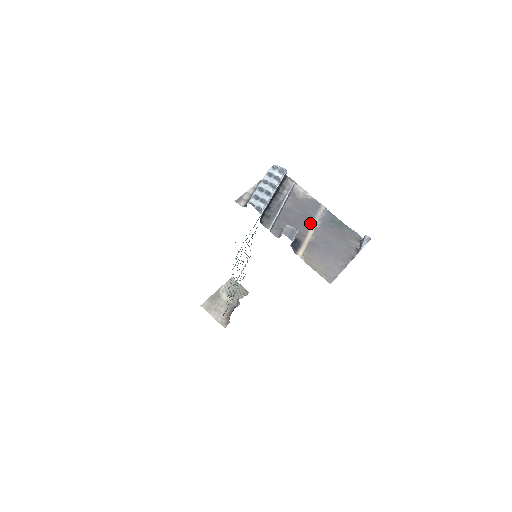
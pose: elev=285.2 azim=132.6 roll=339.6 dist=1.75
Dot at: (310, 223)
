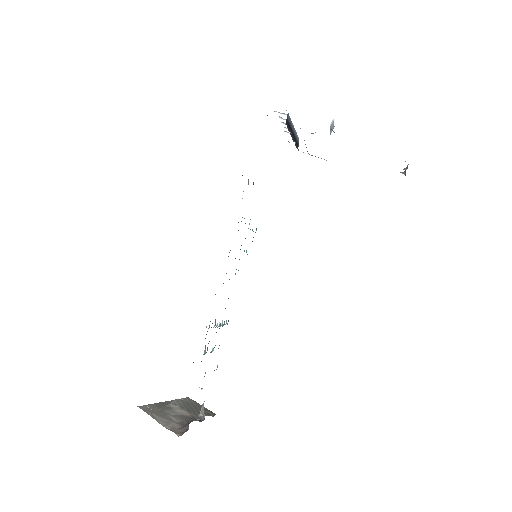
Dot at: occluded
